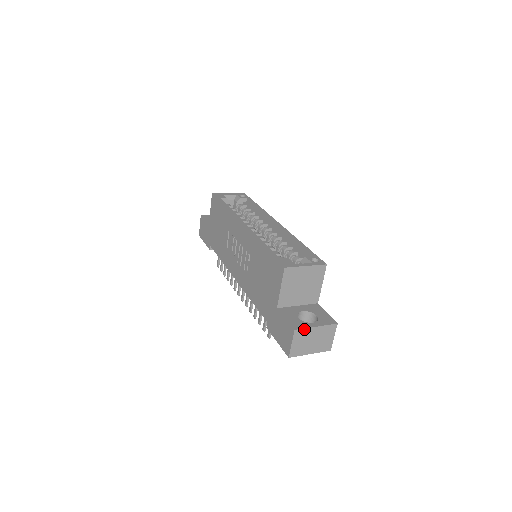
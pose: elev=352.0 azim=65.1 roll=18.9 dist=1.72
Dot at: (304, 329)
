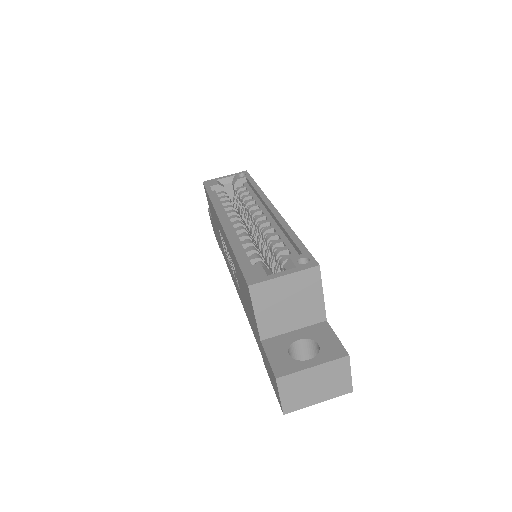
Dot at: (292, 374)
